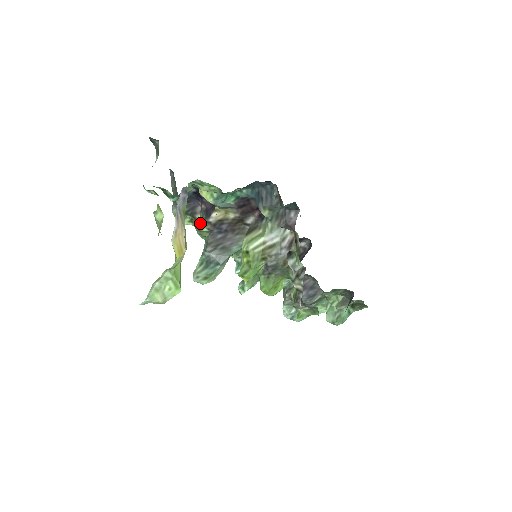
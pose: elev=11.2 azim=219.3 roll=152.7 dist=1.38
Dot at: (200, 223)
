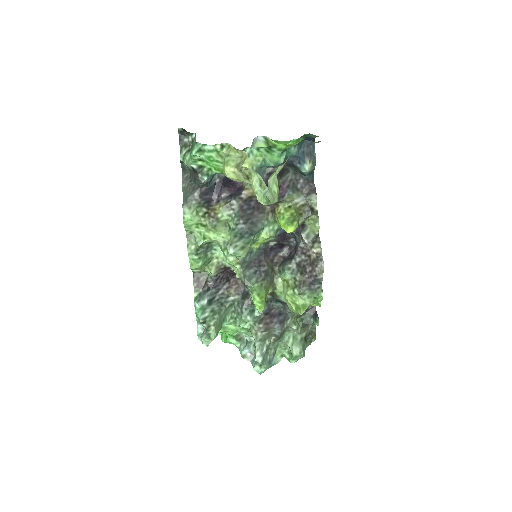
Dot at: (219, 211)
